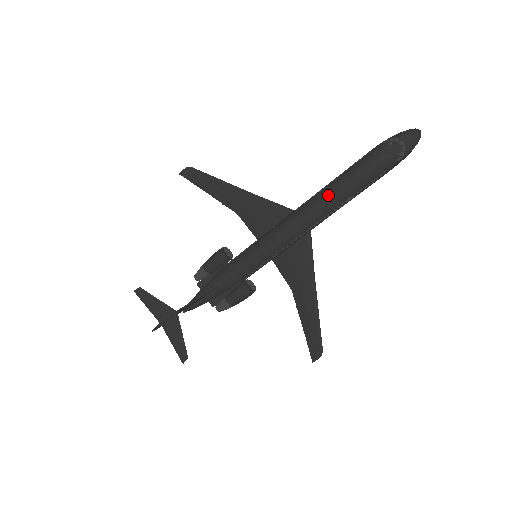
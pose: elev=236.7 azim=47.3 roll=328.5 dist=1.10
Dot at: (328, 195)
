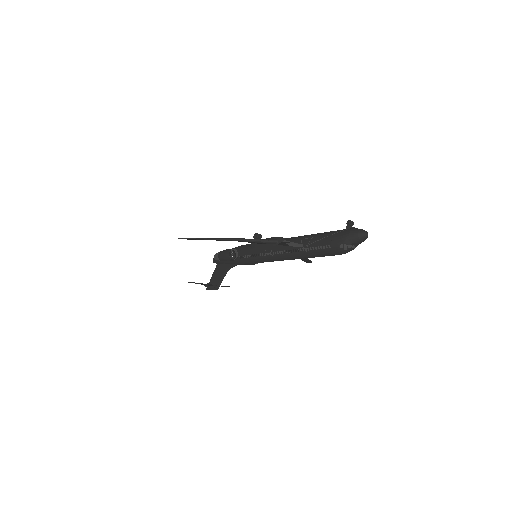
Dot at: (303, 258)
